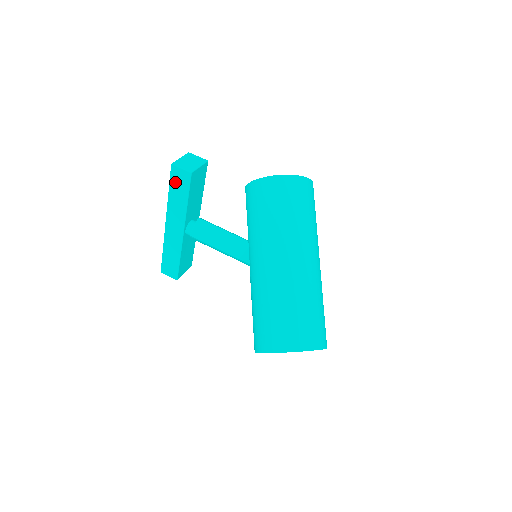
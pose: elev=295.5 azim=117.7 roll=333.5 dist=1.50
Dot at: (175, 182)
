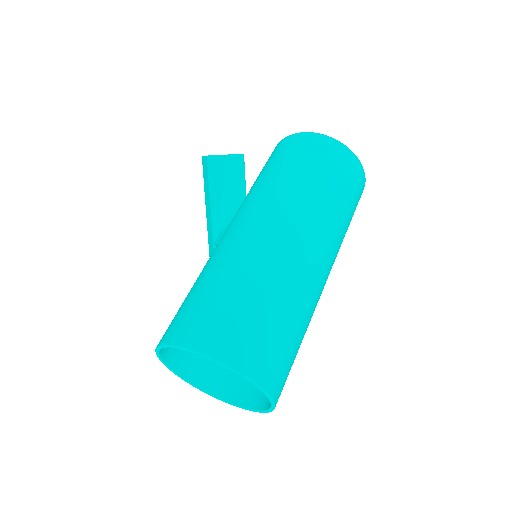
Dot at: (205, 177)
